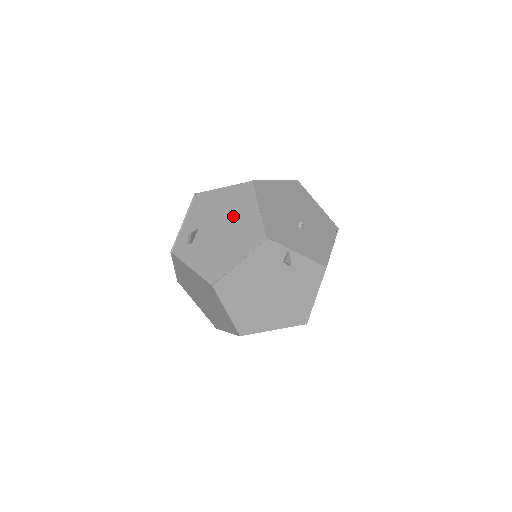
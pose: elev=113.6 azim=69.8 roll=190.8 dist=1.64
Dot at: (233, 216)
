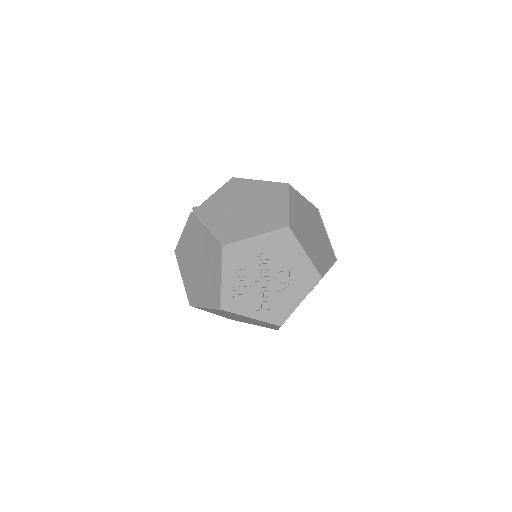
Dot at: occluded
